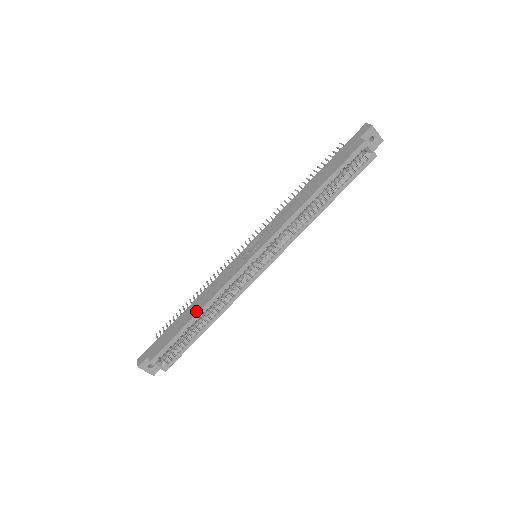
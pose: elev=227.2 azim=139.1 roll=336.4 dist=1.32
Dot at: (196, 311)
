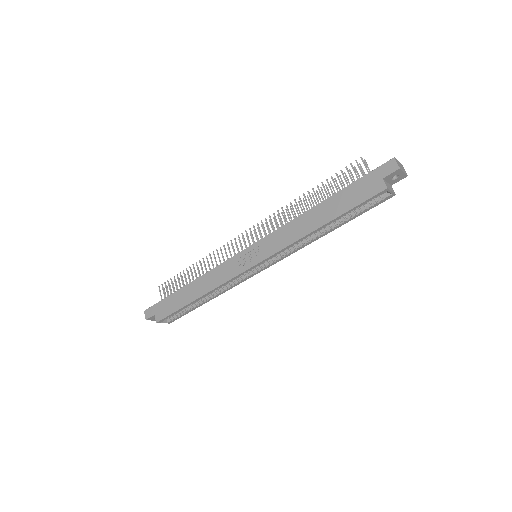
Dot at: (197, 295)
